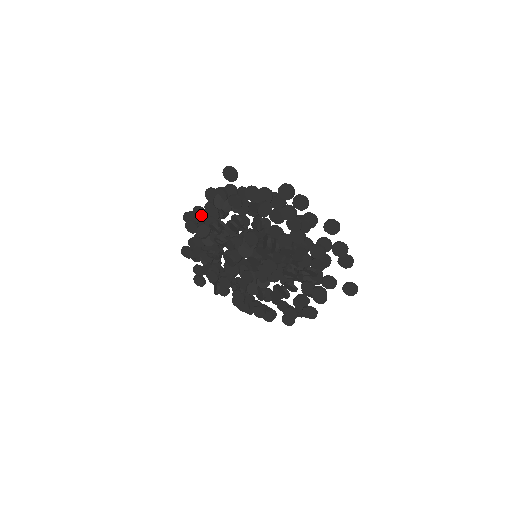
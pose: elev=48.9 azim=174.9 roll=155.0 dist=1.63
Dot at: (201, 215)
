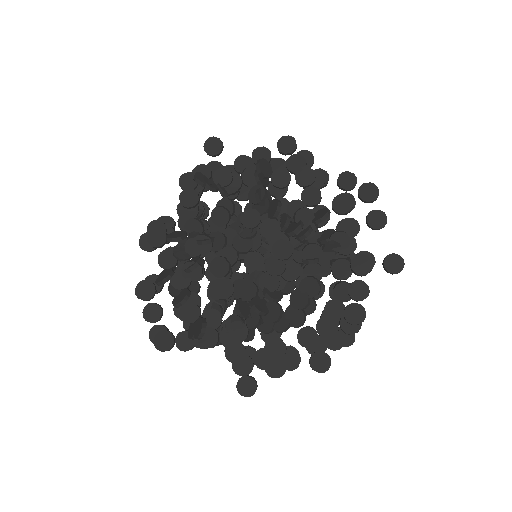
Dot at: (169, 226)
